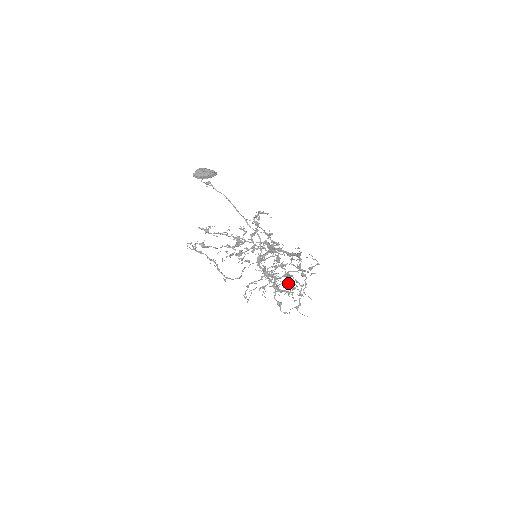
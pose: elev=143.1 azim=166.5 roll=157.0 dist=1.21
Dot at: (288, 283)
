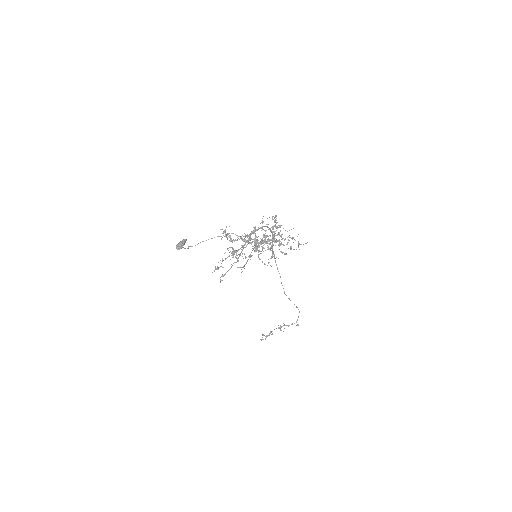
Dot at: occluded
